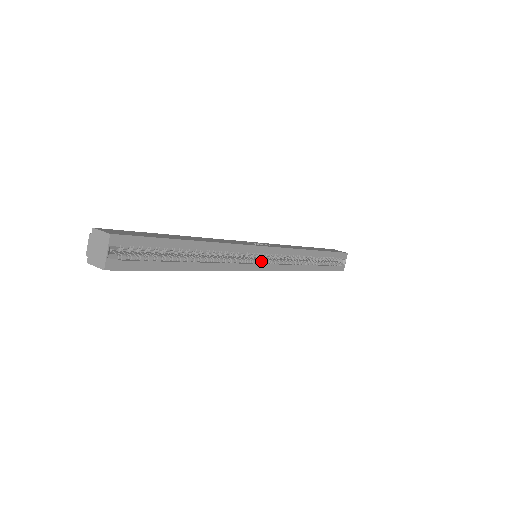
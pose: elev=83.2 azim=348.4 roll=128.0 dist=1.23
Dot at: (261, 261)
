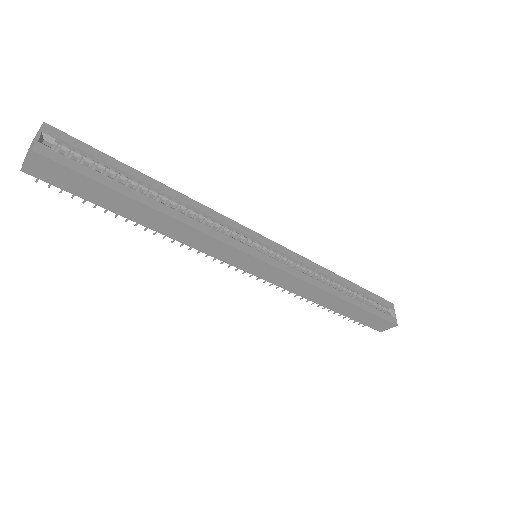
Dot at: (261, 253)
